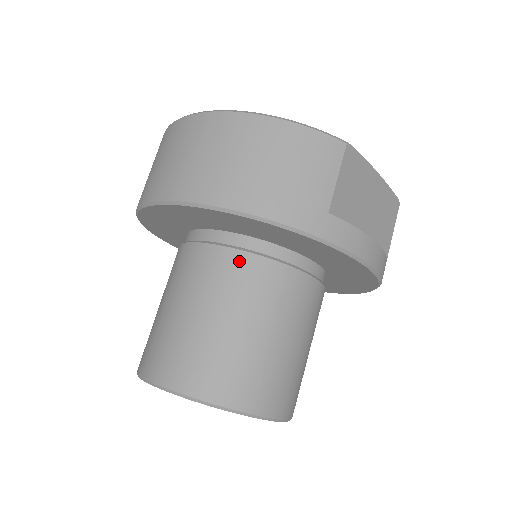
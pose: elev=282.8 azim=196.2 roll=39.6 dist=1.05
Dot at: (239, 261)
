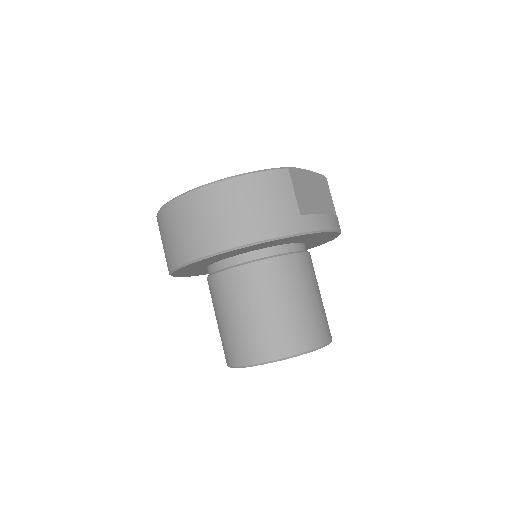
Dot at: (260, 268)
